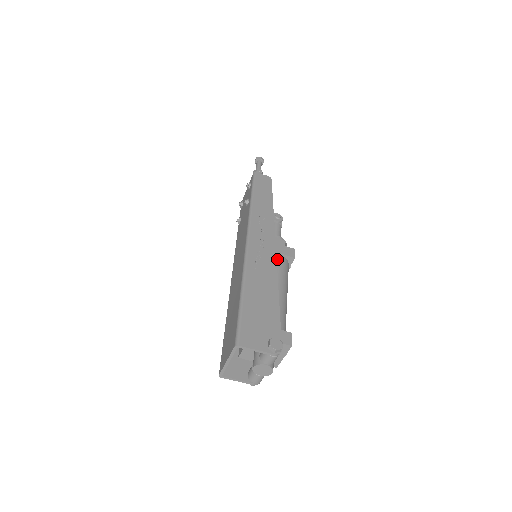
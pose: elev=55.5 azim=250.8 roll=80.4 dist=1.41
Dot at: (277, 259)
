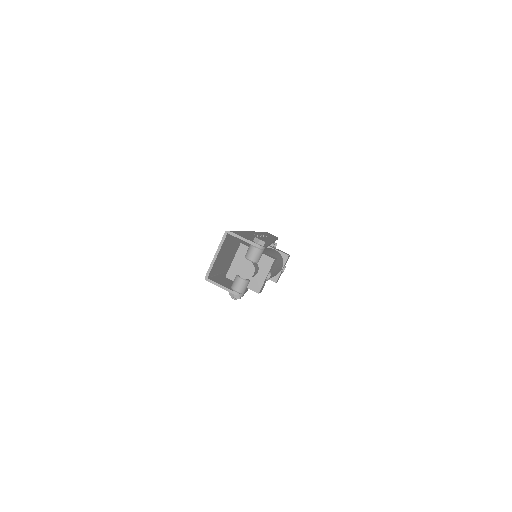
Dot at: (273, 249)
